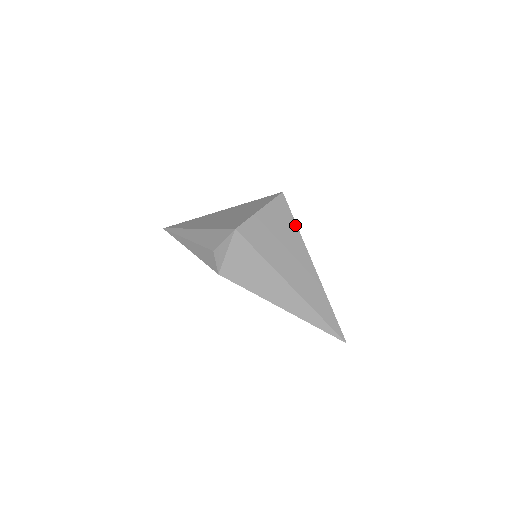
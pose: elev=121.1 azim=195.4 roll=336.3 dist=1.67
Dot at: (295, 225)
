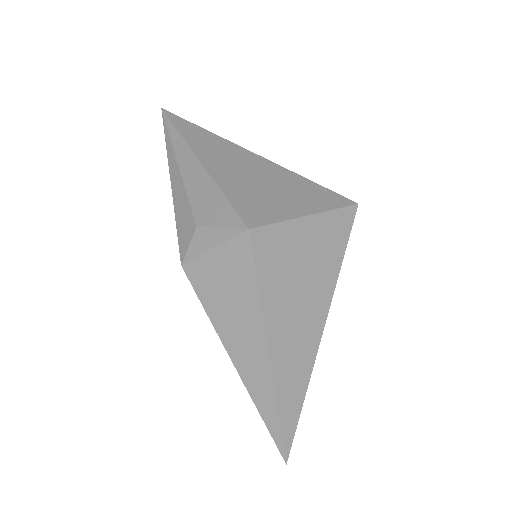
Dot at: (339, 266)
